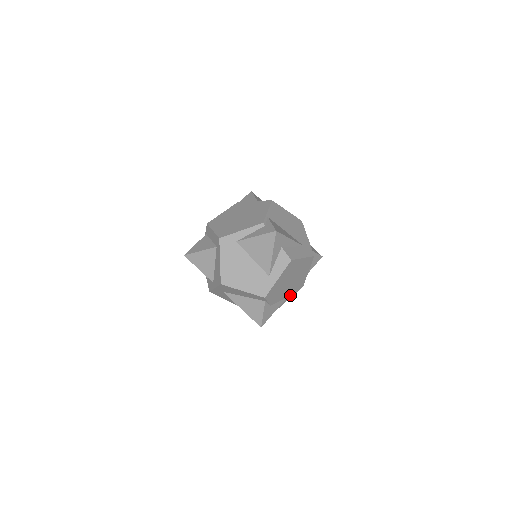
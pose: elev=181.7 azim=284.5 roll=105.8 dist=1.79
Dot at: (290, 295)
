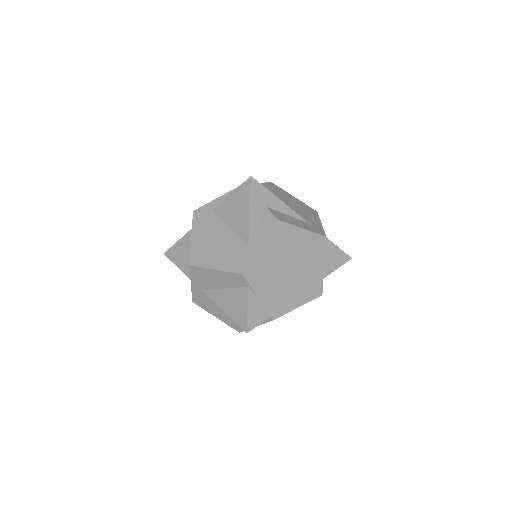
Dot at: (299, 299)
